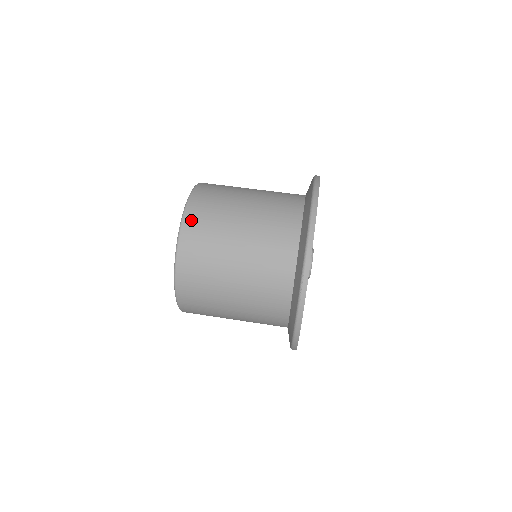
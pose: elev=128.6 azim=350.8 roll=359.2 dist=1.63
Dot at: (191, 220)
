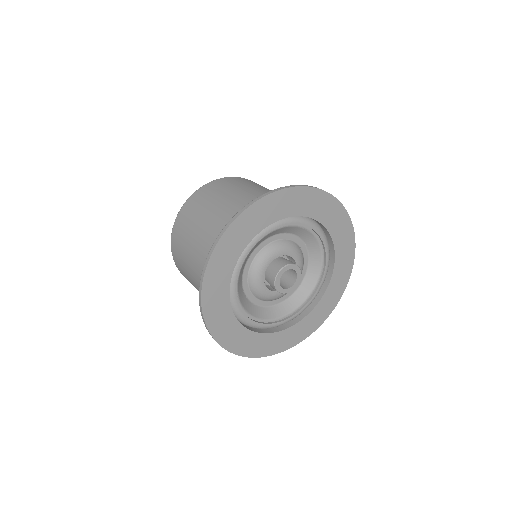
Dot at: (175, 234)
